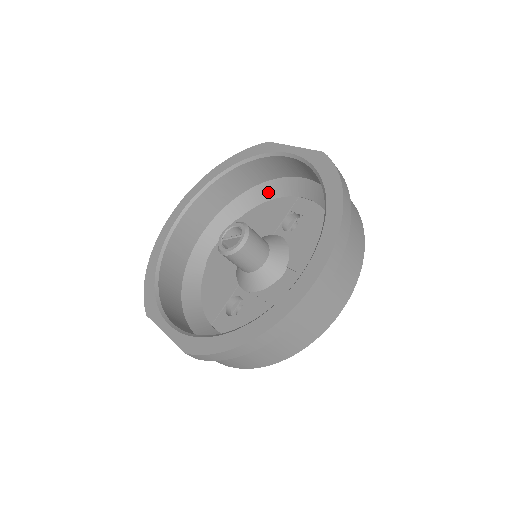
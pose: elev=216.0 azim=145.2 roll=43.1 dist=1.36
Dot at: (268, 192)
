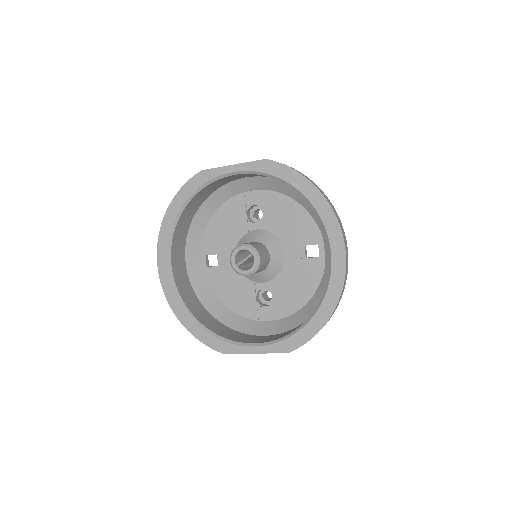
Dot at: (214, 203)
